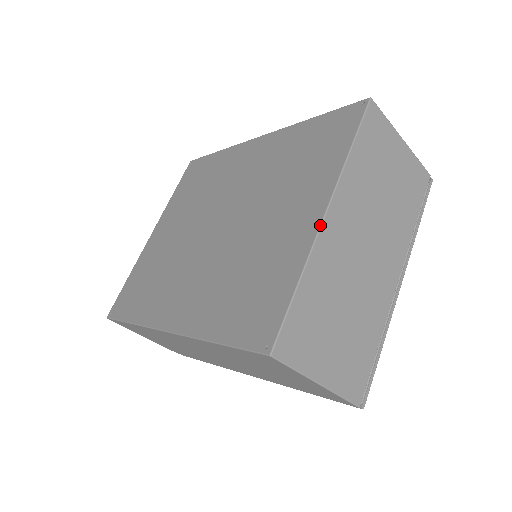
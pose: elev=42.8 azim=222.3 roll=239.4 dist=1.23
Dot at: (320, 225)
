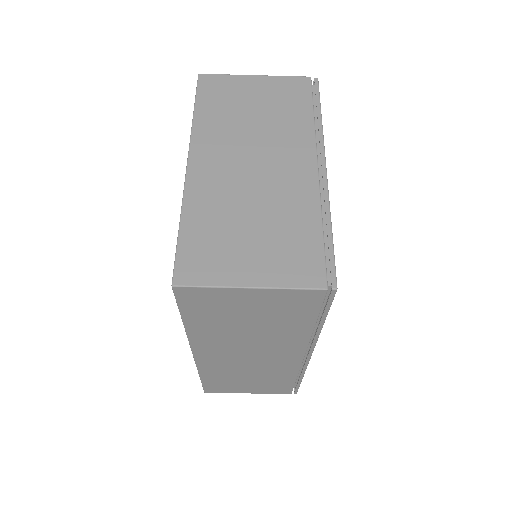
Dot at: (185, 174)
